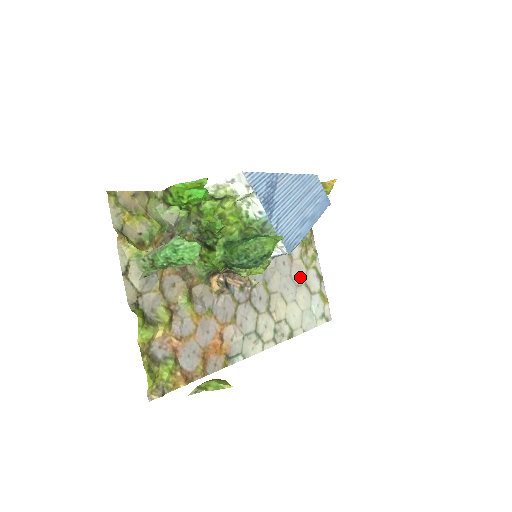
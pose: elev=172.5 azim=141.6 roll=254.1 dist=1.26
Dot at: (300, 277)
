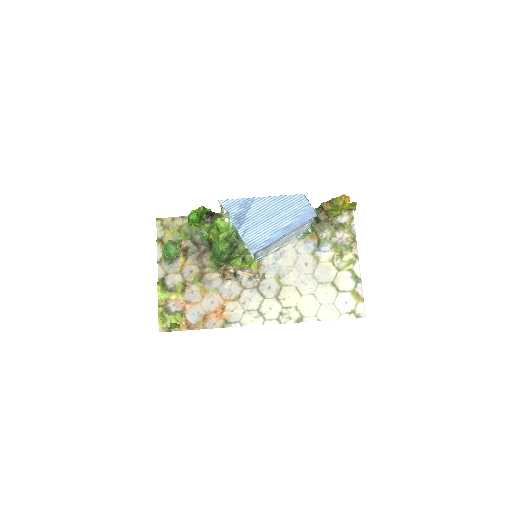
Dot at: (326, 276)
